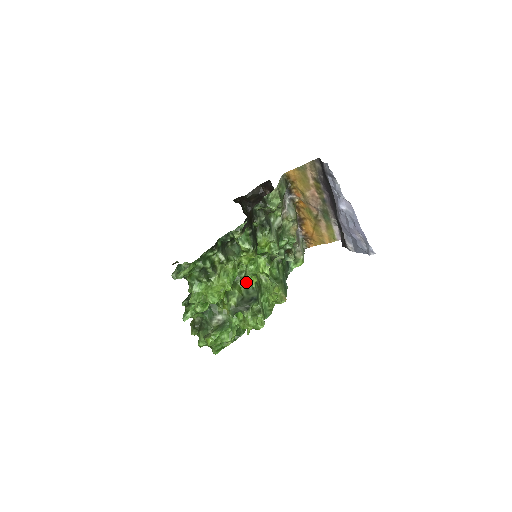
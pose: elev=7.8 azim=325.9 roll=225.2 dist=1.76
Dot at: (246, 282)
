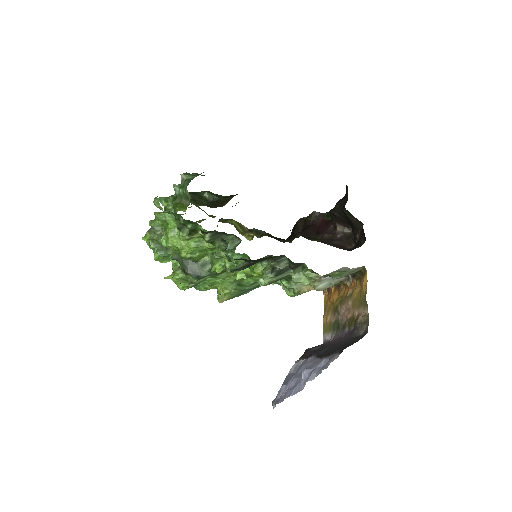
Dot at: (214, 260)
